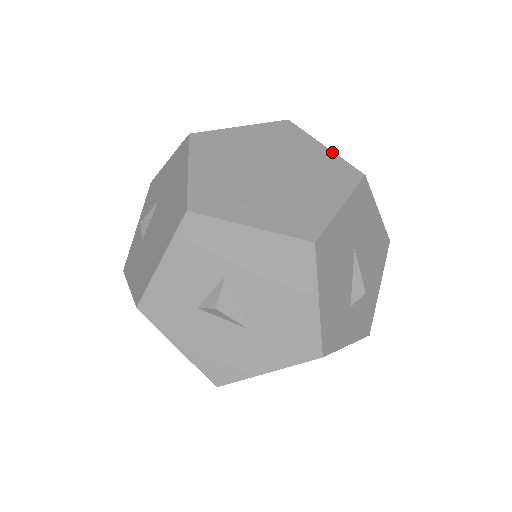
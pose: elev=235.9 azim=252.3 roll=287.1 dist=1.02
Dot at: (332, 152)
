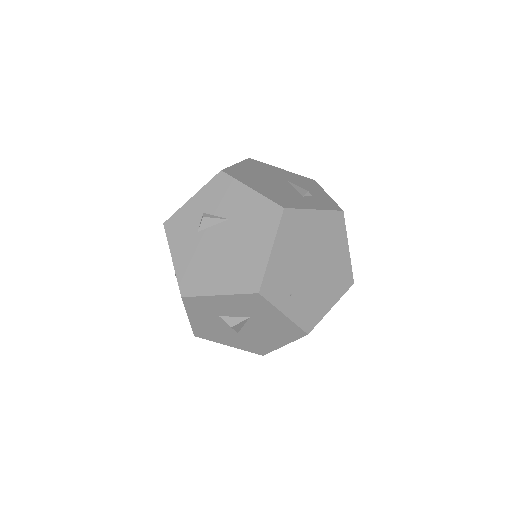
Dot at: (349, 256)
